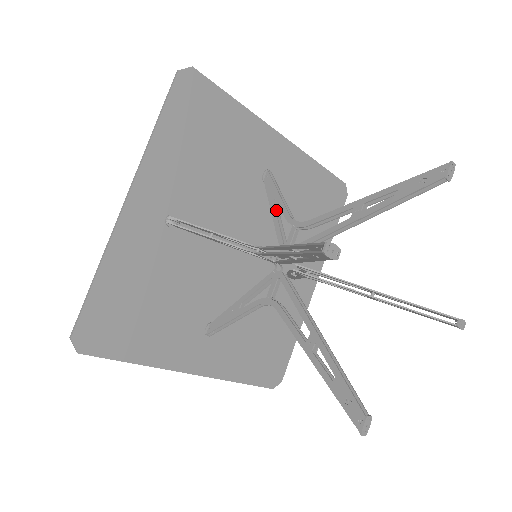
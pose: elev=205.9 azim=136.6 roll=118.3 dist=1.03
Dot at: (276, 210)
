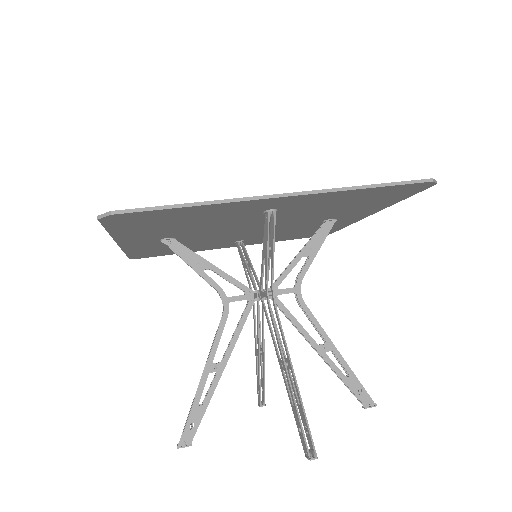
Dot at: (303, 253)
